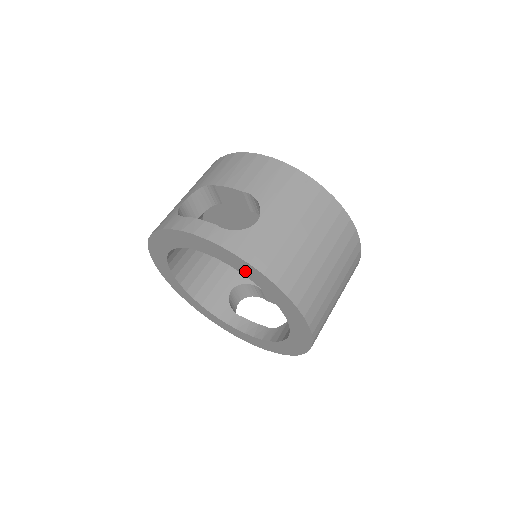
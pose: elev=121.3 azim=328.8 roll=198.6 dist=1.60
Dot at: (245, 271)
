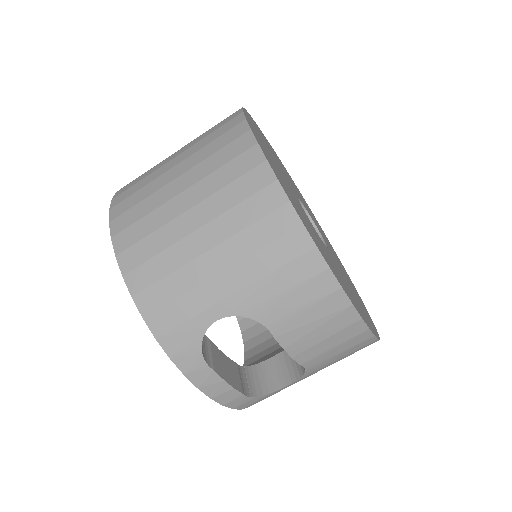
Dot at: occluded
